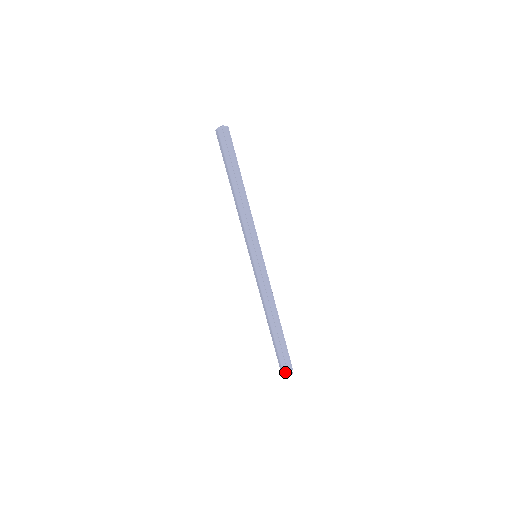
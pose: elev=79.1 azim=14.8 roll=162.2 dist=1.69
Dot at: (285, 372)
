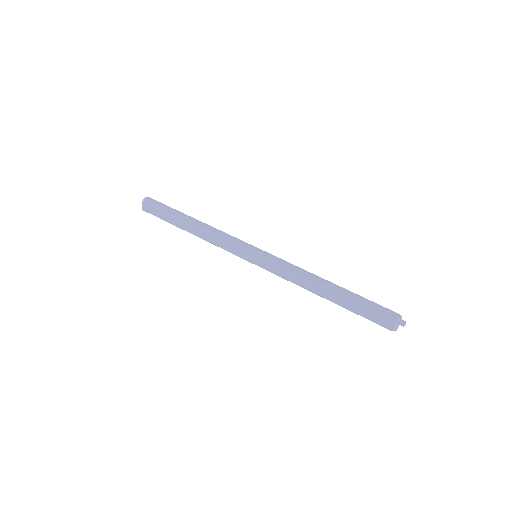
Dot at: (396, 319)
